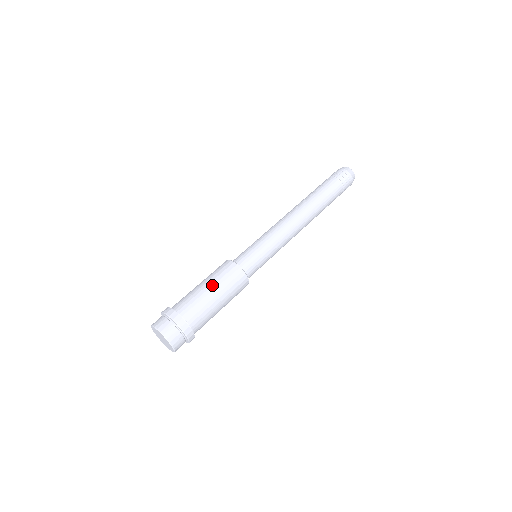
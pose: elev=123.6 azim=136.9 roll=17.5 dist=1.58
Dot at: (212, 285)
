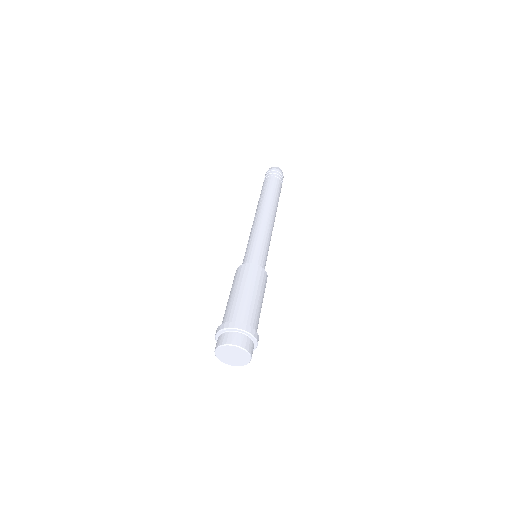
Dot at: (243, 287)
